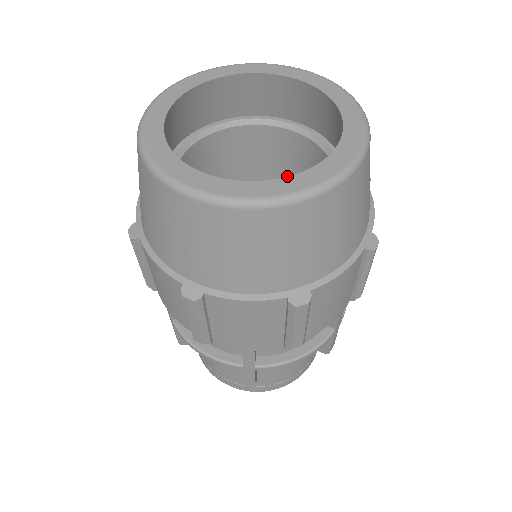
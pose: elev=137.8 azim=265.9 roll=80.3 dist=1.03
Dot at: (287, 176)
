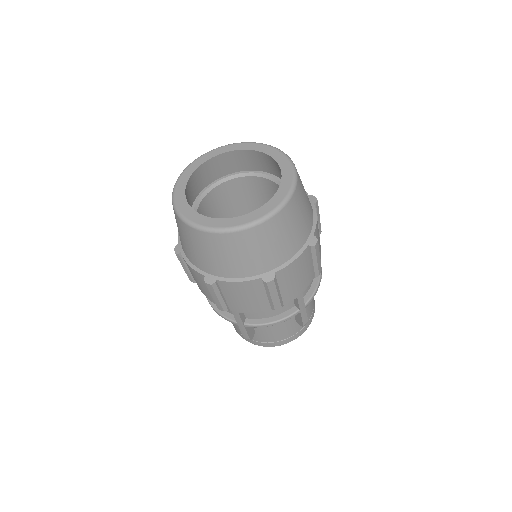
Dot at: (239, 205)
